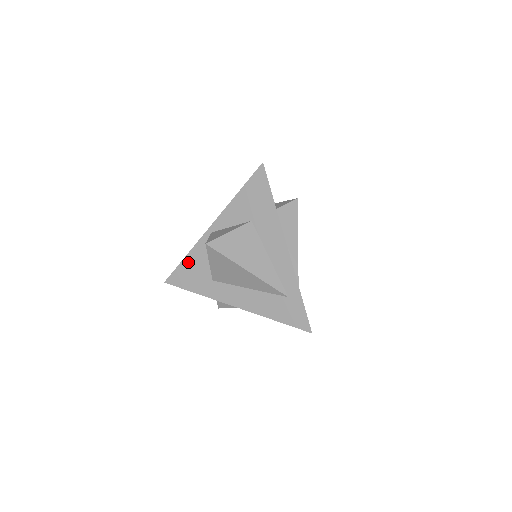
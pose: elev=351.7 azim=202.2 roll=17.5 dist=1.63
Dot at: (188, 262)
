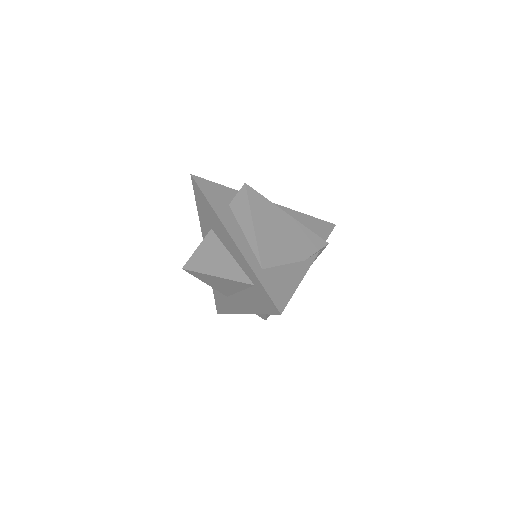
Dot at: occluded
